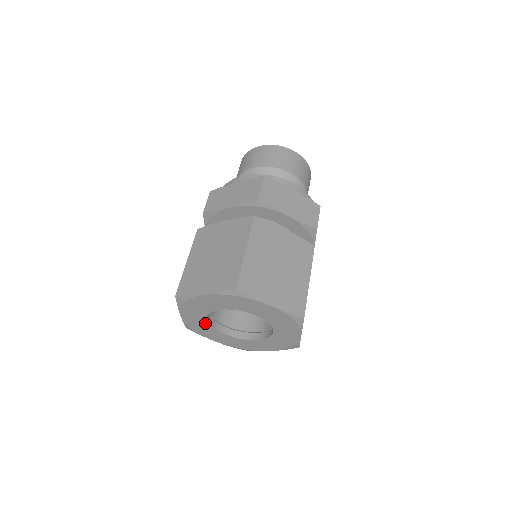
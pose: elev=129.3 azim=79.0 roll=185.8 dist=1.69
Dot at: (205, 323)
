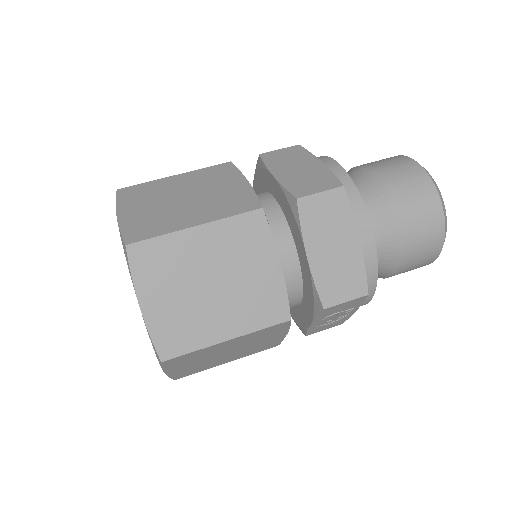
Dot at: occluded
